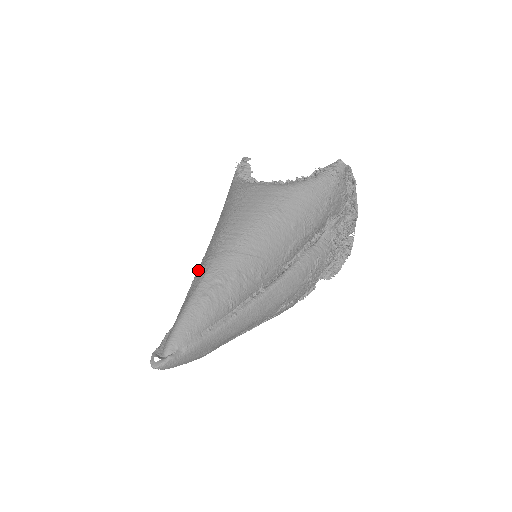
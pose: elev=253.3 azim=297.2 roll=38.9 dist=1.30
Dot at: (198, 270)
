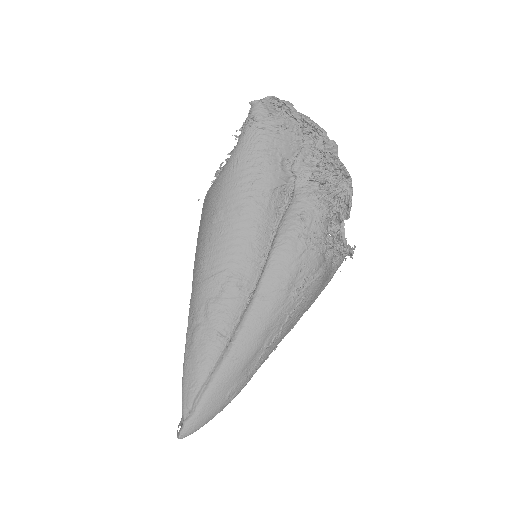
Dot at: occluded
